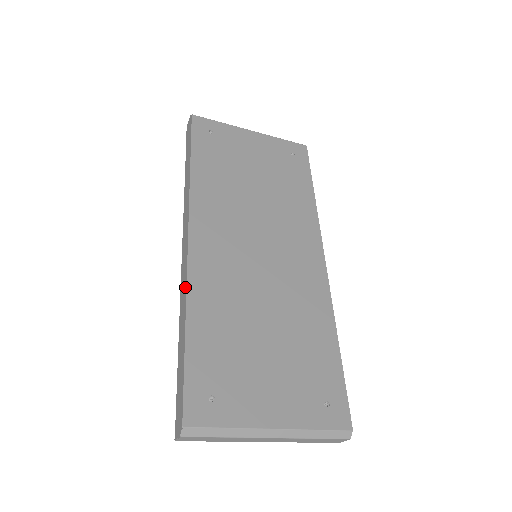
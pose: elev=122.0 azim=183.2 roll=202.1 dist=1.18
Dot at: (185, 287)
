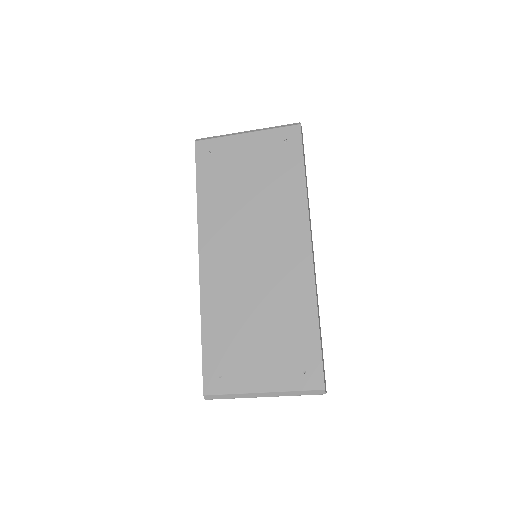
Dot at: (201, 299)
